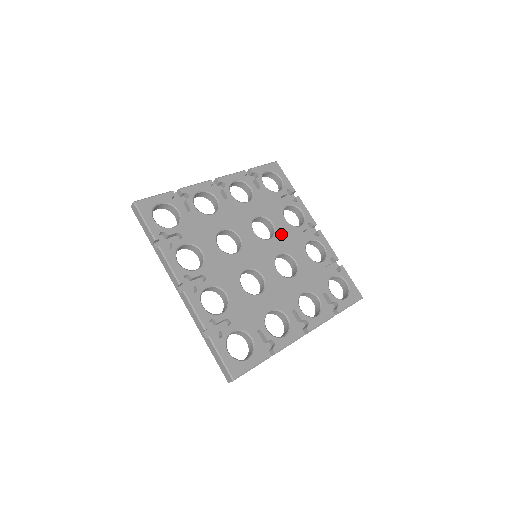
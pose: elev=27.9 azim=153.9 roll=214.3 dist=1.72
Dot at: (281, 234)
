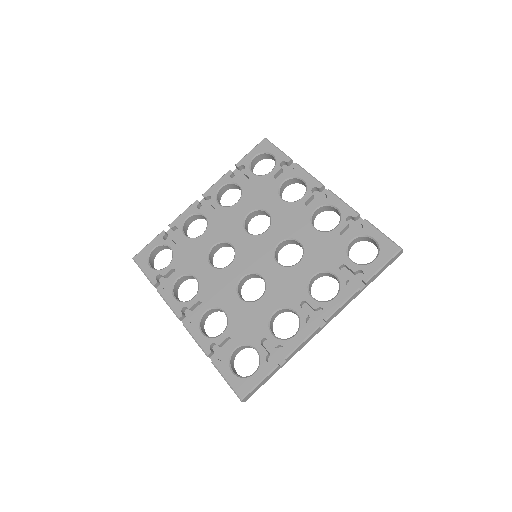
Dot at: (278, 219)
